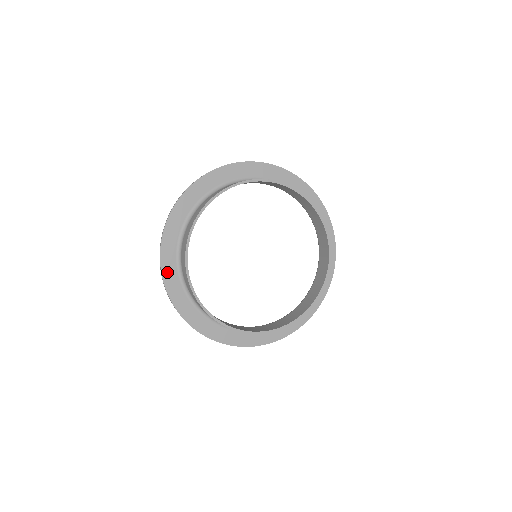
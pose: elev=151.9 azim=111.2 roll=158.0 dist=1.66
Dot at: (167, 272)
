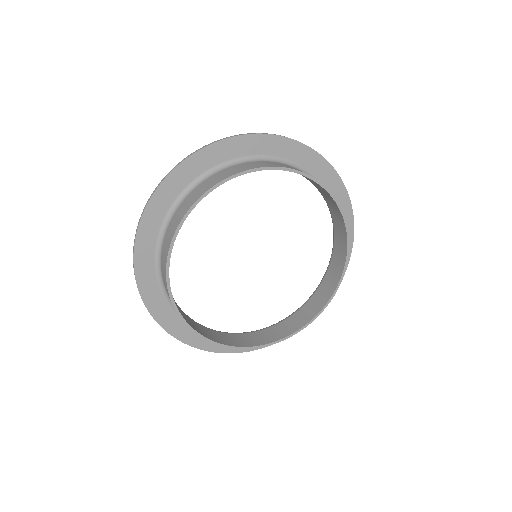
Dot at: (142, 274)
